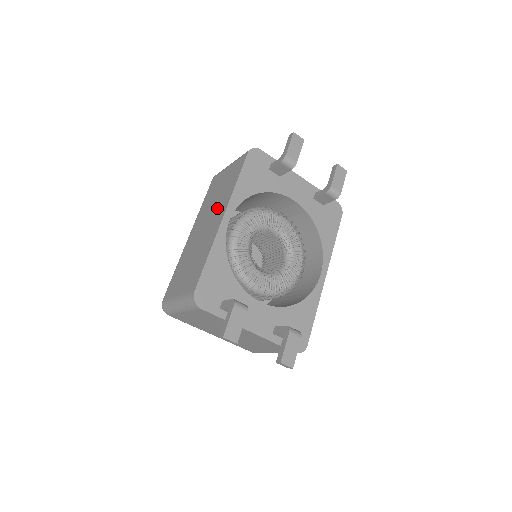
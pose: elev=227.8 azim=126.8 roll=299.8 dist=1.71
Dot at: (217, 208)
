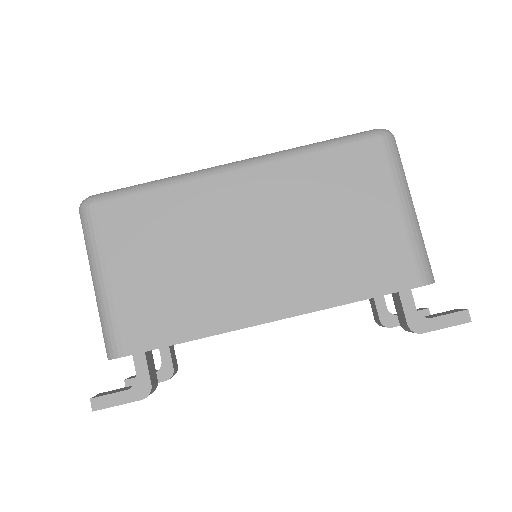
Dot at: (295, 266)
